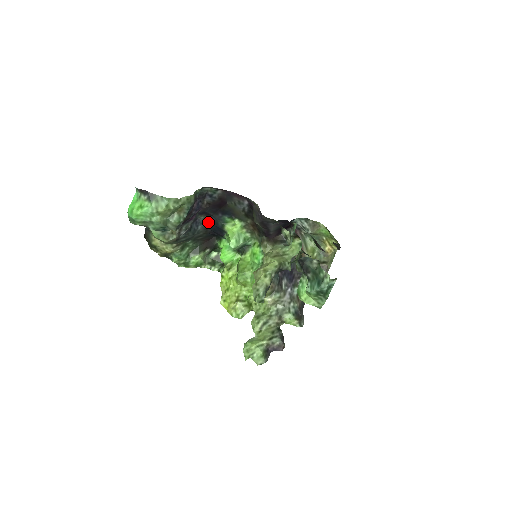
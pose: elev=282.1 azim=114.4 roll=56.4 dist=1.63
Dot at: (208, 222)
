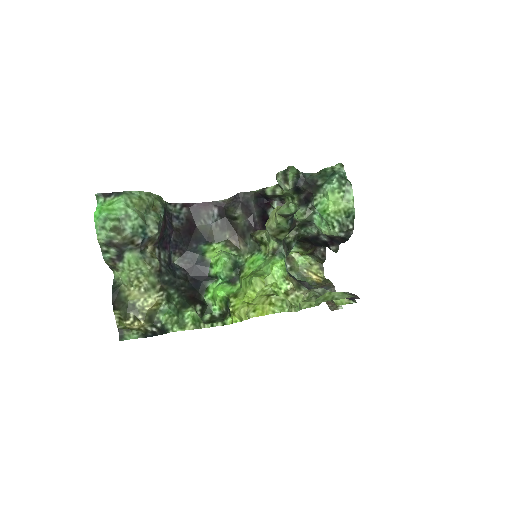
Dot at: (184, 266)
